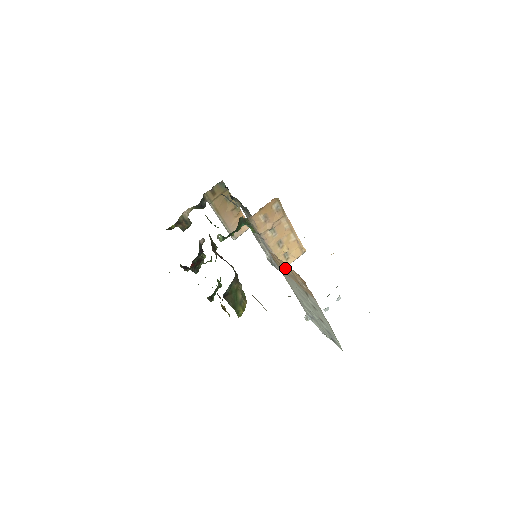
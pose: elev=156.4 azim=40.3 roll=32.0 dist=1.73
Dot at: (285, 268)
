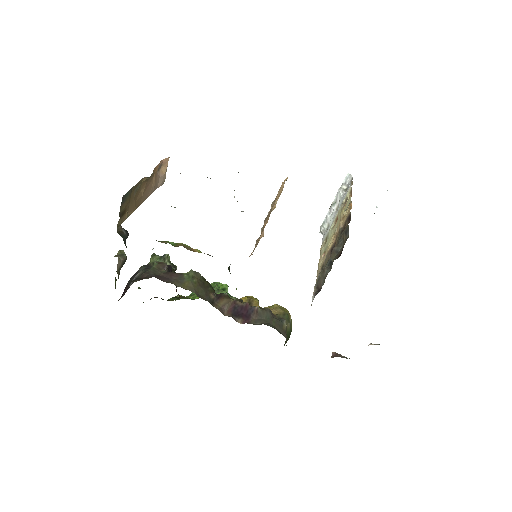
Dot at: occluded
